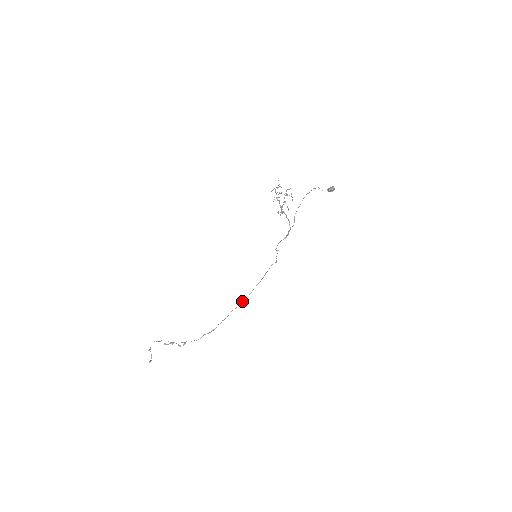
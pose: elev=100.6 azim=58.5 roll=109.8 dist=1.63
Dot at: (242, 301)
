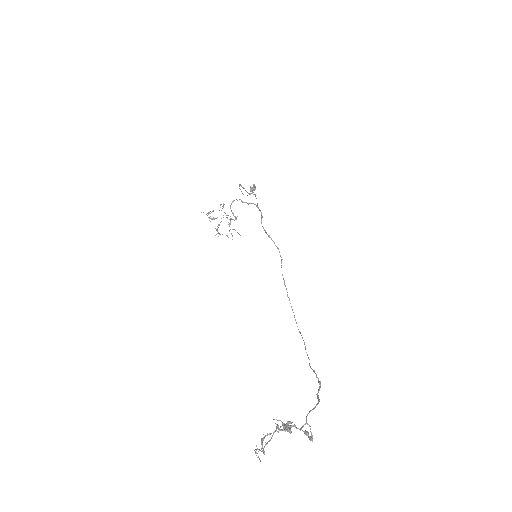
Dot at: occluded
